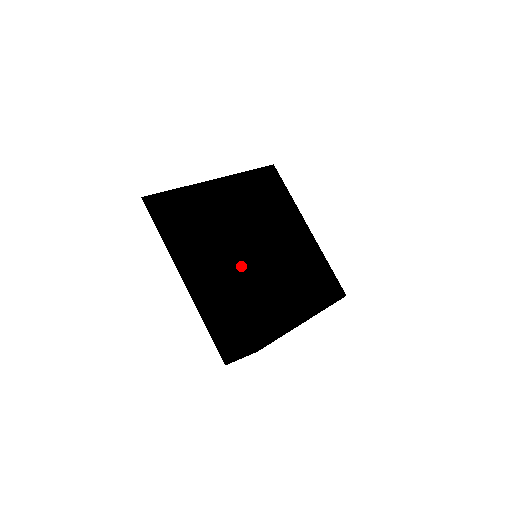
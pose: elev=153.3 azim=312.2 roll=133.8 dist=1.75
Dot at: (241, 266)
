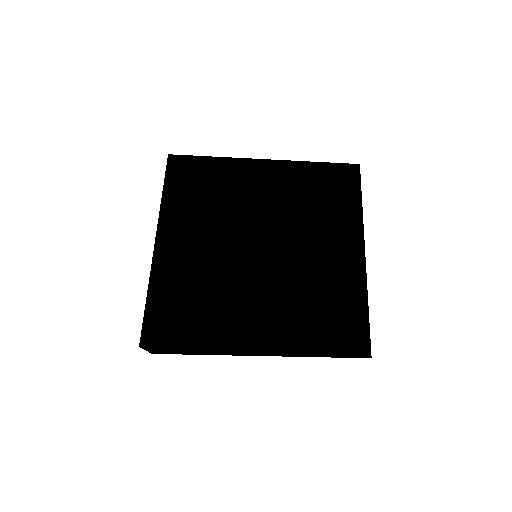
Dot at: (208, 255)
